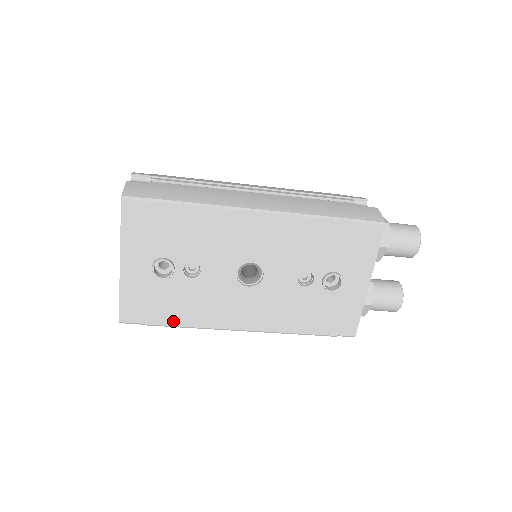
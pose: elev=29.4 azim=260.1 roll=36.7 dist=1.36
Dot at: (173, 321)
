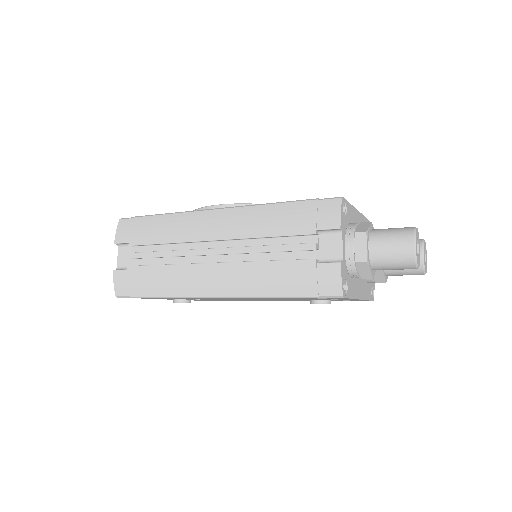
Dot at: occluded
